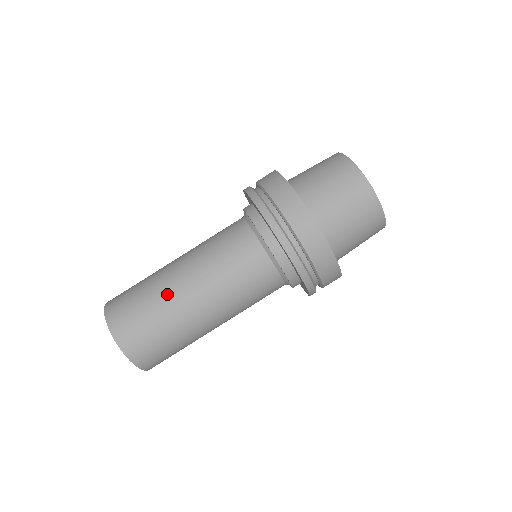
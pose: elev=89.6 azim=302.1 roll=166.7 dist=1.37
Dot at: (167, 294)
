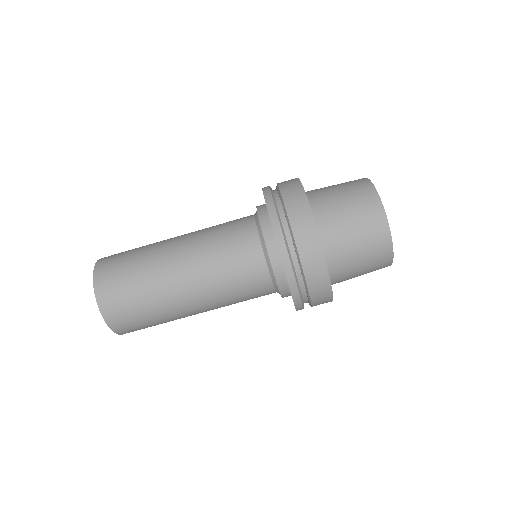
Dot at: (156, 248)
